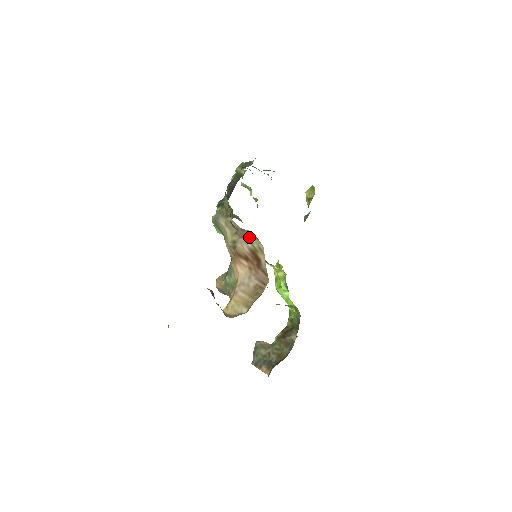
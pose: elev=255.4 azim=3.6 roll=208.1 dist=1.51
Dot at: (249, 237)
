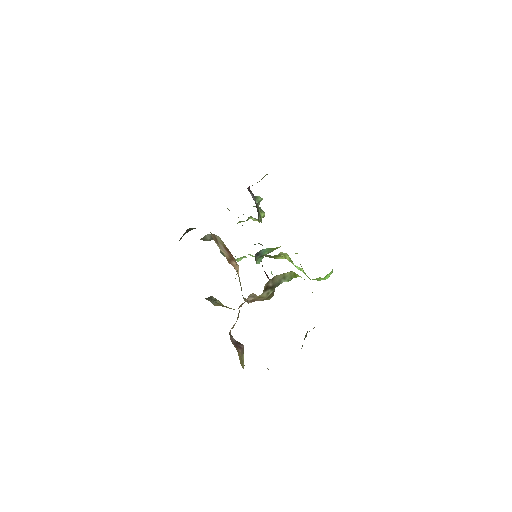
Dot at: (216, 240)
